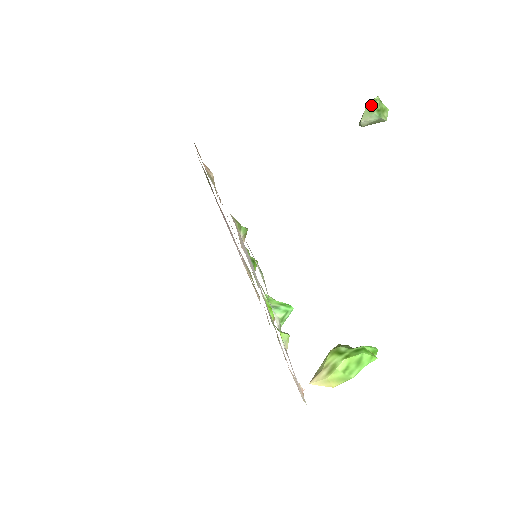
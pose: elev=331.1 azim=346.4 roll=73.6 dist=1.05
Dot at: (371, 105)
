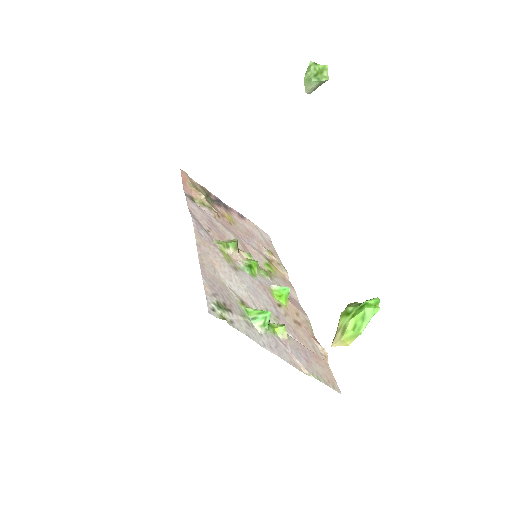
Dot at: (307, 74)
